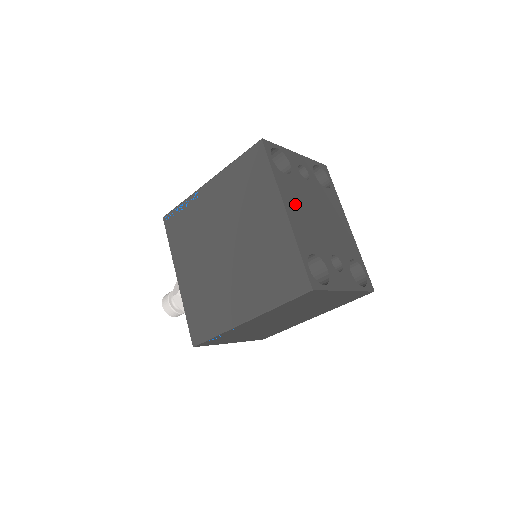
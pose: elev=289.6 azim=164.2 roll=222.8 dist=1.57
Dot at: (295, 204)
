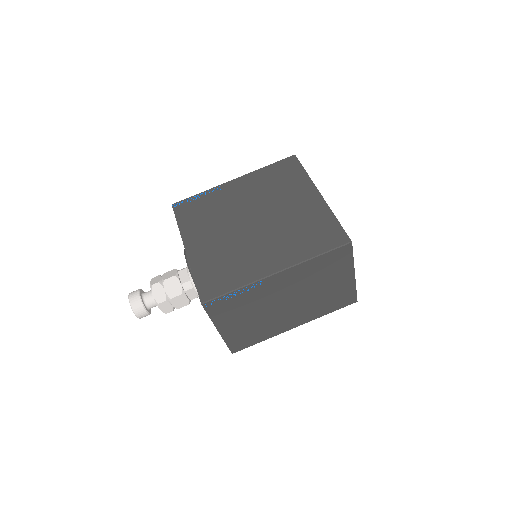
Dot at: occluded
